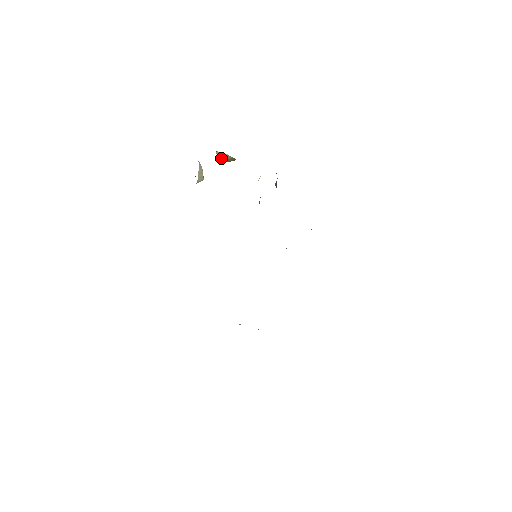
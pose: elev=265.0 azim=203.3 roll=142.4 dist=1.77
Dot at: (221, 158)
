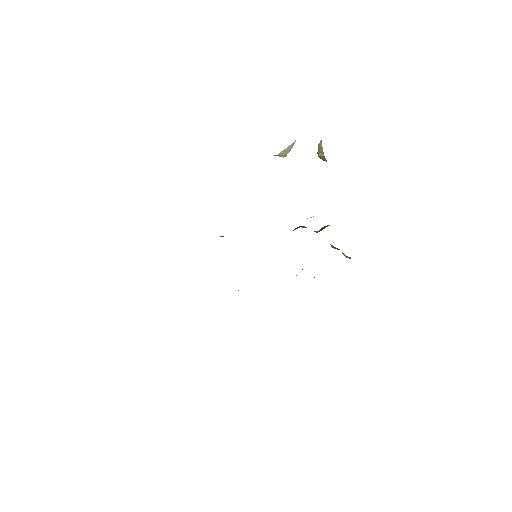
Dot at: (319, 150)
